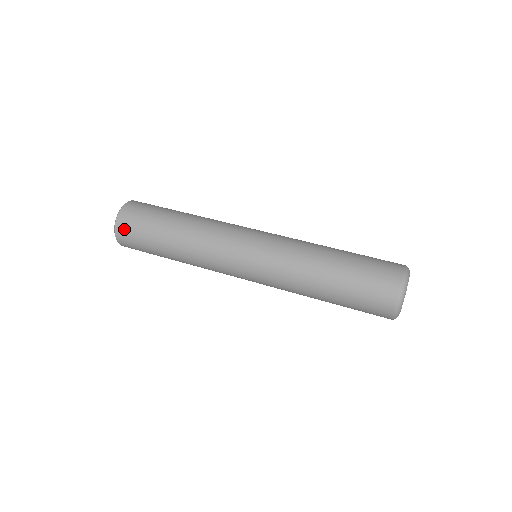
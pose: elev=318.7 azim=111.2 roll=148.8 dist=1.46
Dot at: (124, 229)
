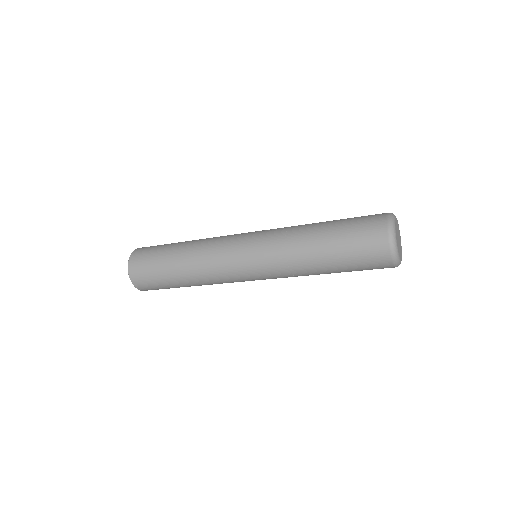
Dot at: (136, 260)
